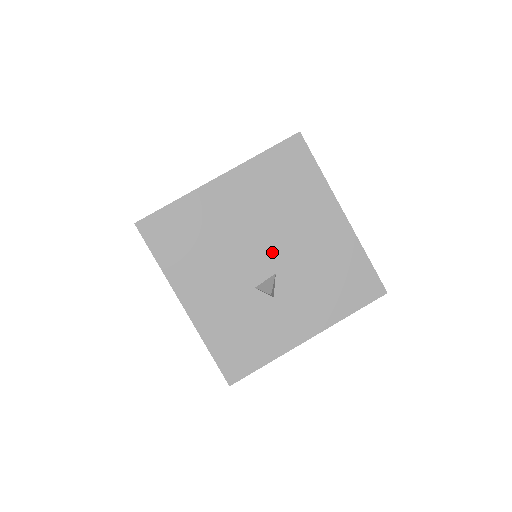
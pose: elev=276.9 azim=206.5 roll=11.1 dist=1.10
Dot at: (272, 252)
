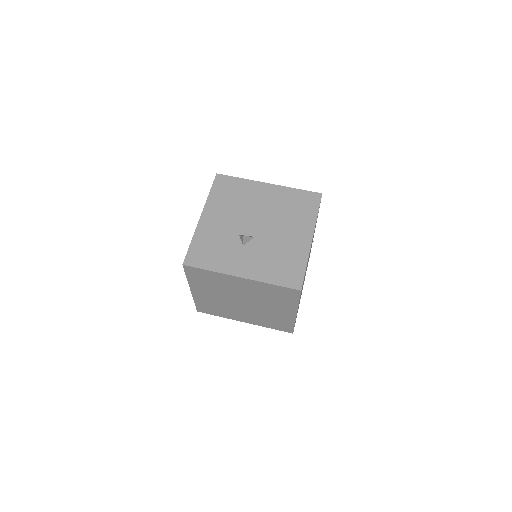
Dot at: (262, 227)
